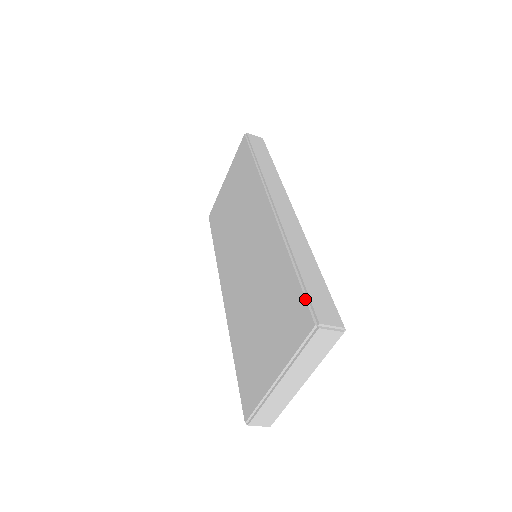
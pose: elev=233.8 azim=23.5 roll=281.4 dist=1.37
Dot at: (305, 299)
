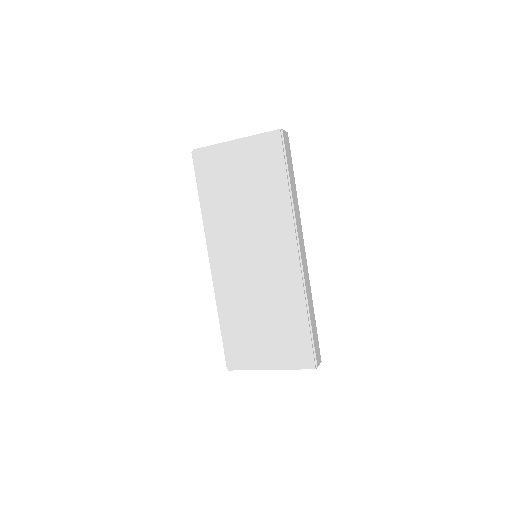
Dot at: (313, 349)
